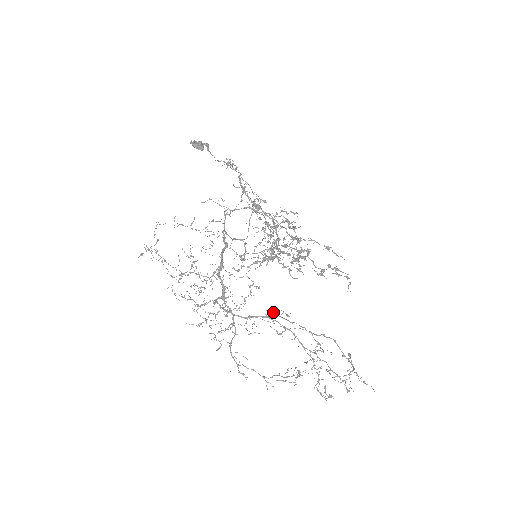
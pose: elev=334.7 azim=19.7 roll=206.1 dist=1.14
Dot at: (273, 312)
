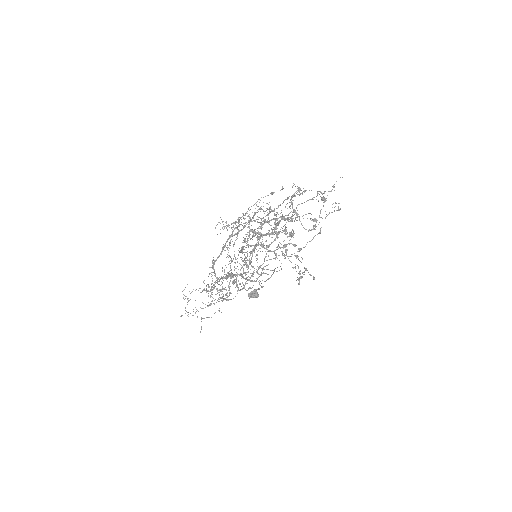
Dot at: (233, 231)
